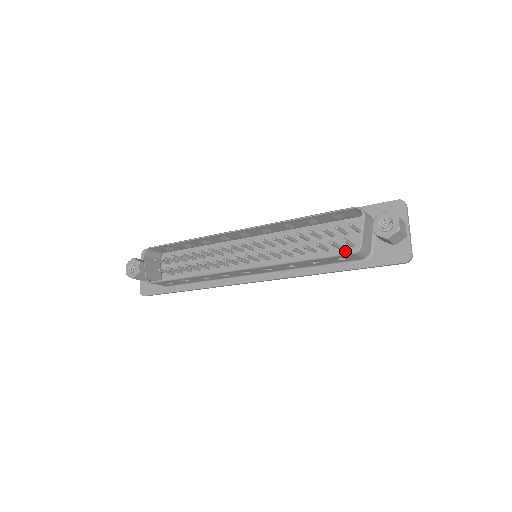
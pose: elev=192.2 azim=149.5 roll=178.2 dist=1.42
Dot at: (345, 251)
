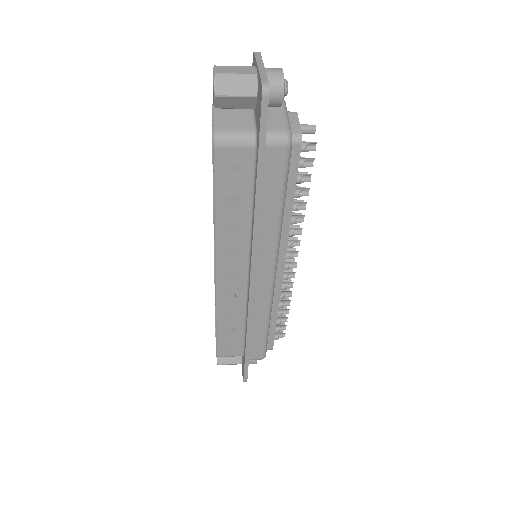
Dot at: occluded
